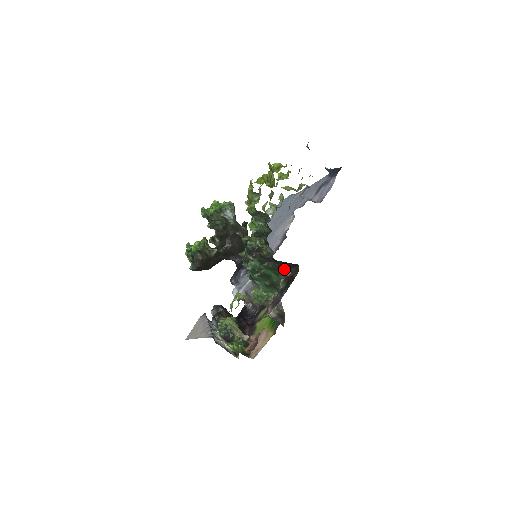
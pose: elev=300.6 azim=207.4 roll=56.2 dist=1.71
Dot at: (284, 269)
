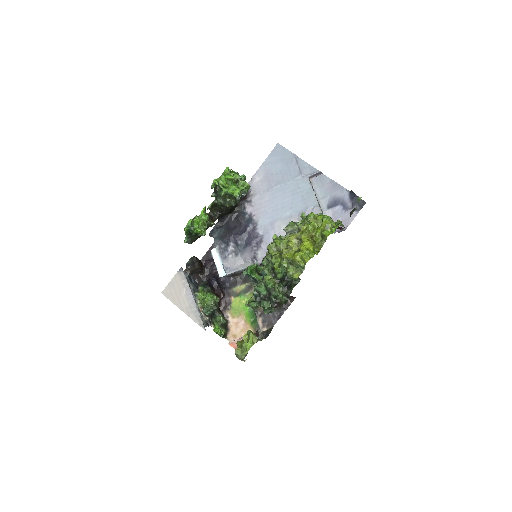
Dot at: occluded
